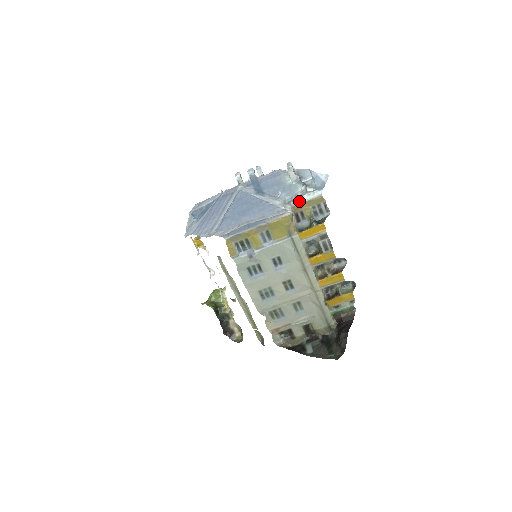
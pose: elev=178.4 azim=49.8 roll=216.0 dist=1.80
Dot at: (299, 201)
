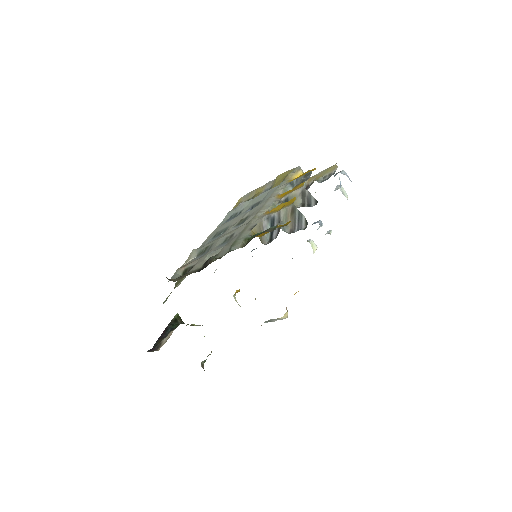
Dot at: occluded
